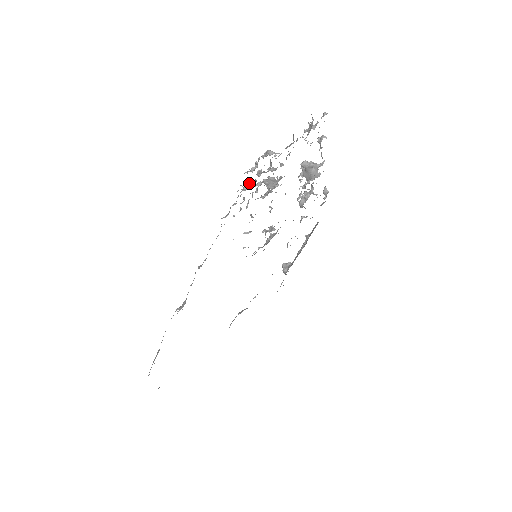
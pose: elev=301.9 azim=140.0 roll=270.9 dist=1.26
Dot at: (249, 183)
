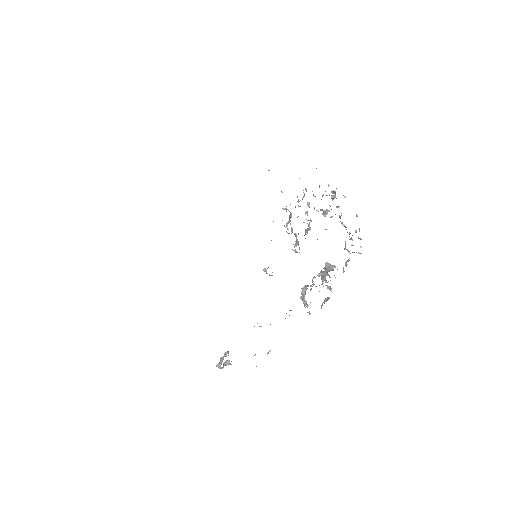
Dot at: occluded
